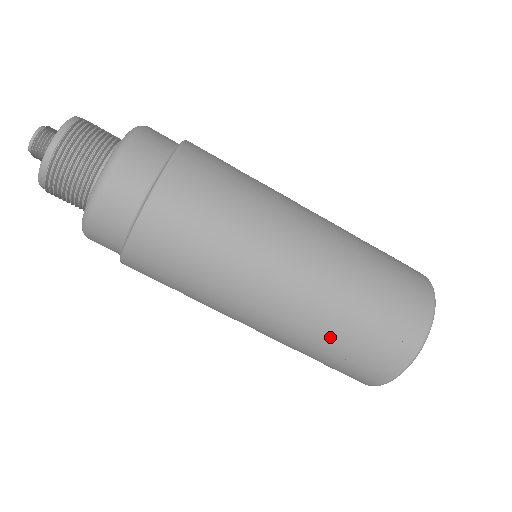
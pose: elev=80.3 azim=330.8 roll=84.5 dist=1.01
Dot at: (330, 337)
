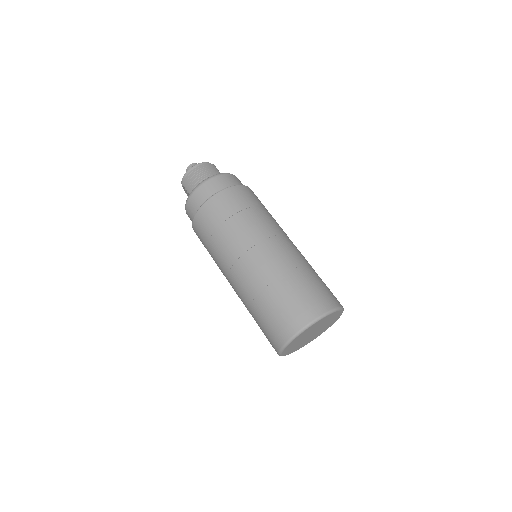
Dot at: (271, 289)
